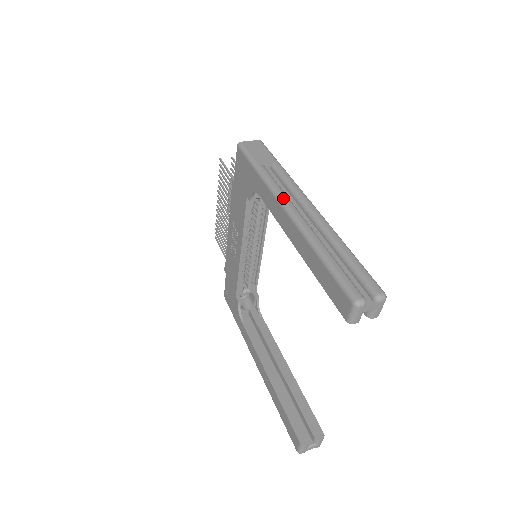
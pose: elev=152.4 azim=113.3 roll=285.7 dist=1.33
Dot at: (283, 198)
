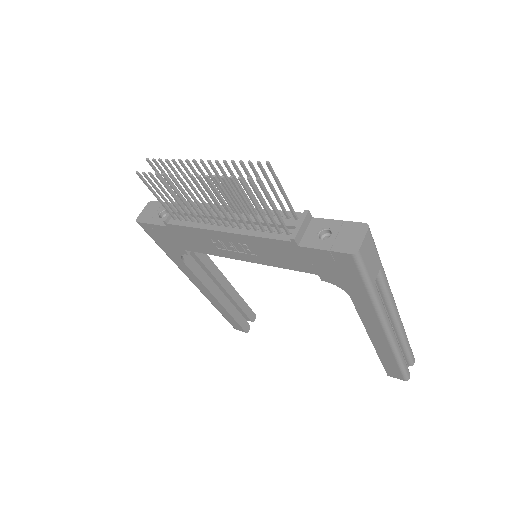
Dot at: (387, 322)
